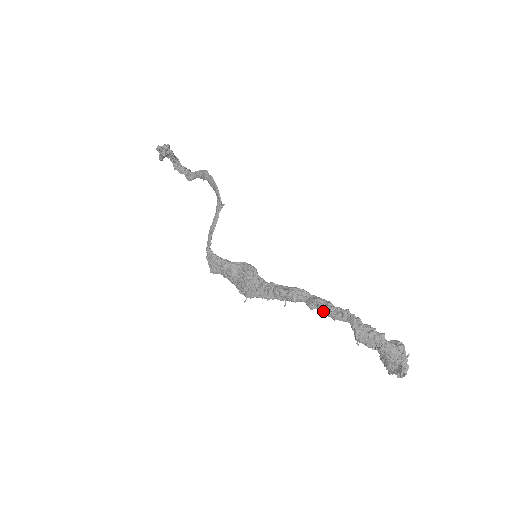
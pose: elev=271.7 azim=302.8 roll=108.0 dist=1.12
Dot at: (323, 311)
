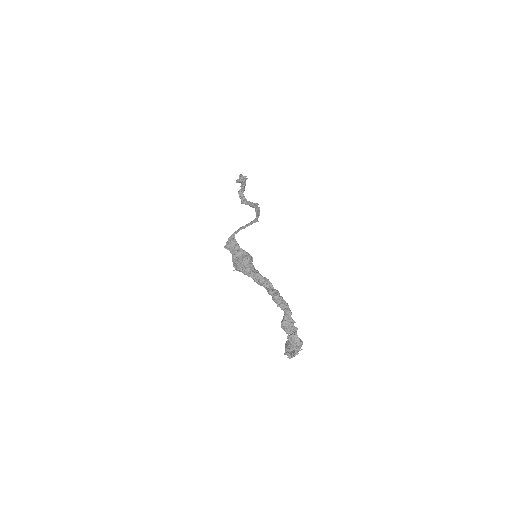
Dot at: (275, 298)
